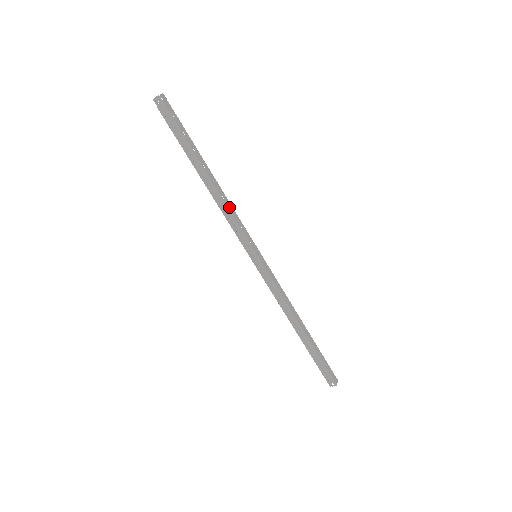
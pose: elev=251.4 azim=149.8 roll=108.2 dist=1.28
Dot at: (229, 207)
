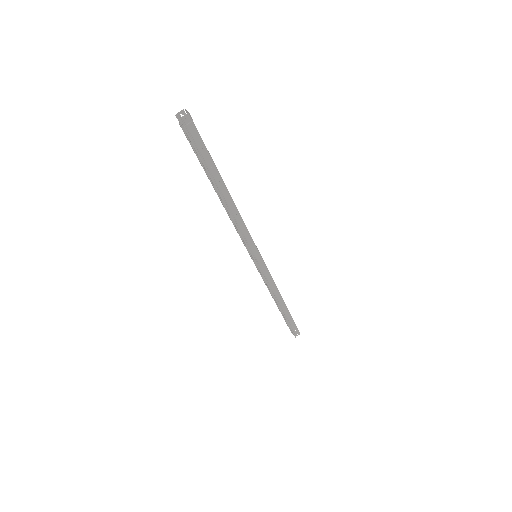
Dot at: (241, 218)
